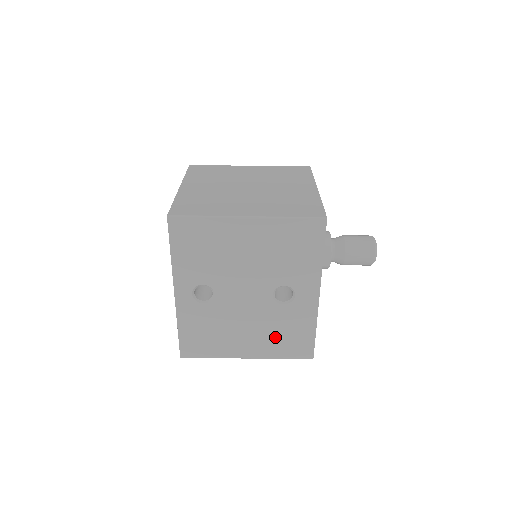
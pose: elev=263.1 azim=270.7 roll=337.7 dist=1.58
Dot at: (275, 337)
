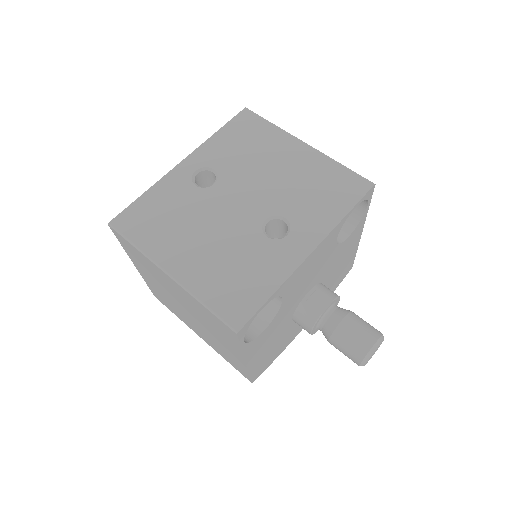
Dot at: (223, 269)
